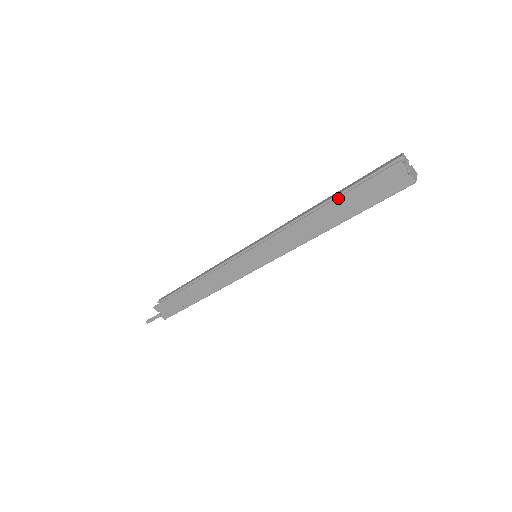
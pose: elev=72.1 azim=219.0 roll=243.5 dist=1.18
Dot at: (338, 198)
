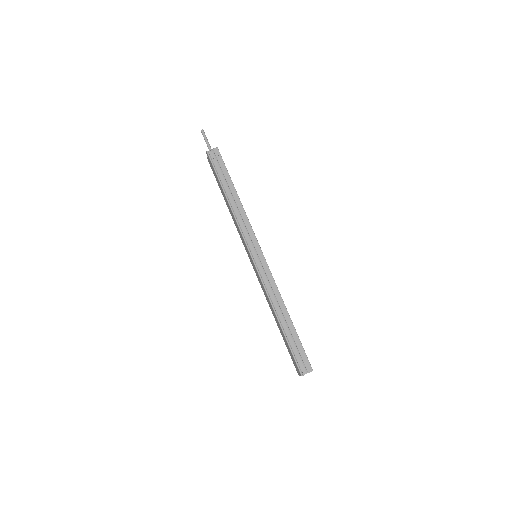
Dot at: (284, 334)
